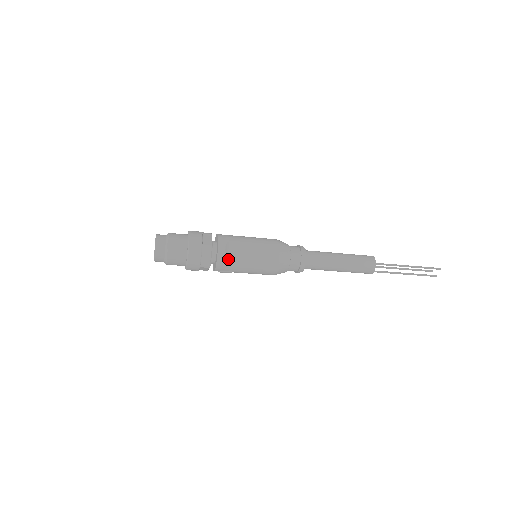
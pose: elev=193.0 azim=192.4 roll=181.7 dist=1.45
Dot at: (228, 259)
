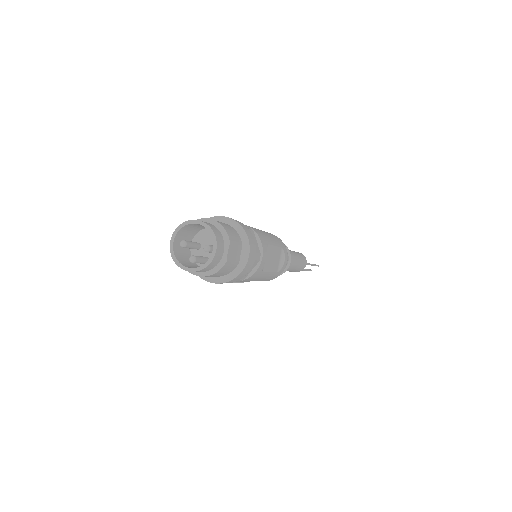
Dot at: (261, 272)
